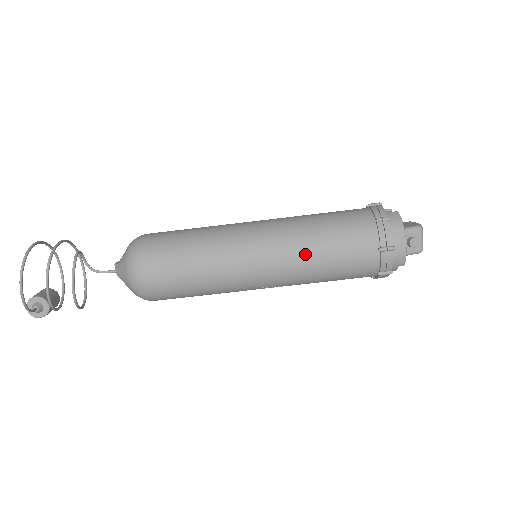
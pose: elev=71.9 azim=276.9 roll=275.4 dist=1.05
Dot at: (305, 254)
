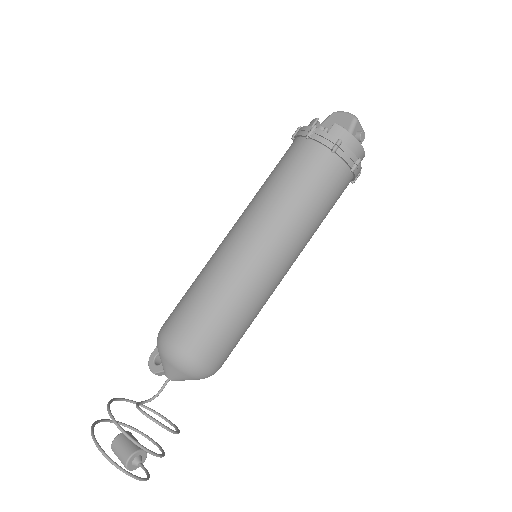
Dot at: (307, 228)
